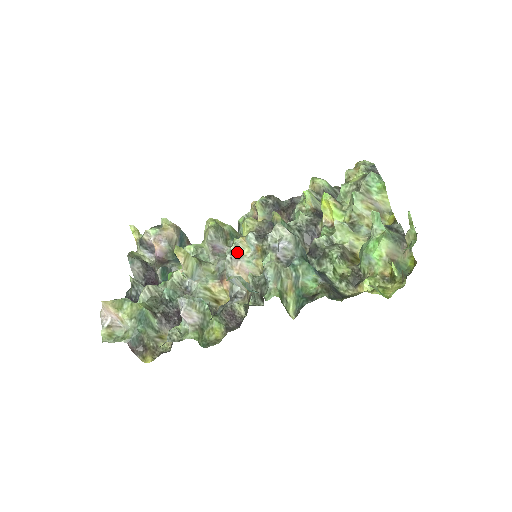
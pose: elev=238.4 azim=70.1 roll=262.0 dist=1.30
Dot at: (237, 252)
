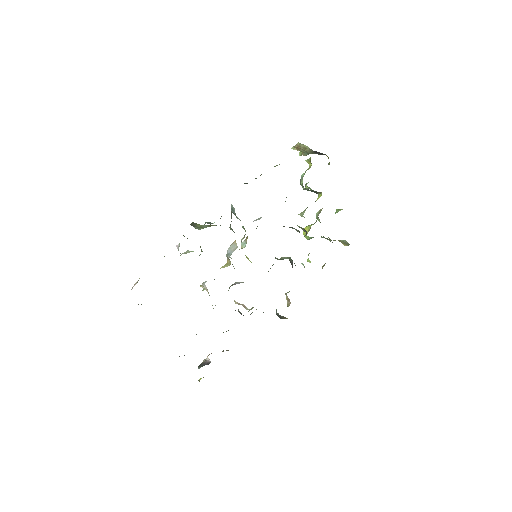
Dot at: occluded
